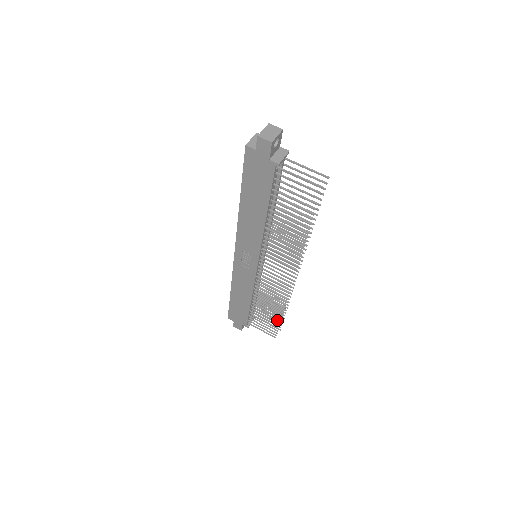
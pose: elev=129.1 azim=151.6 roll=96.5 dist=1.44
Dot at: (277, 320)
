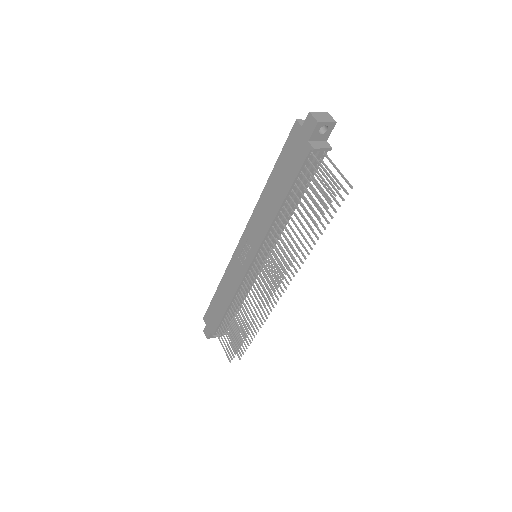
Dot at: (242, 345)
